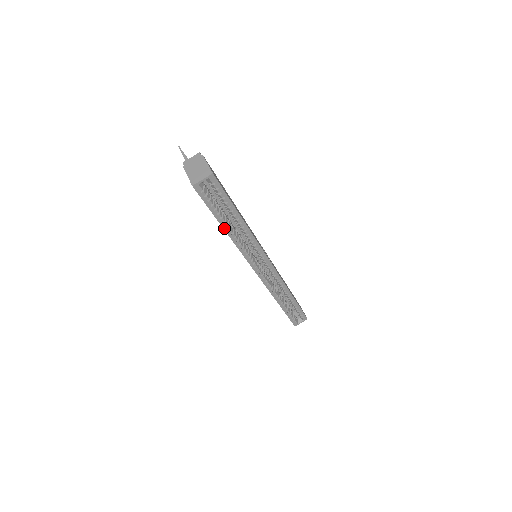
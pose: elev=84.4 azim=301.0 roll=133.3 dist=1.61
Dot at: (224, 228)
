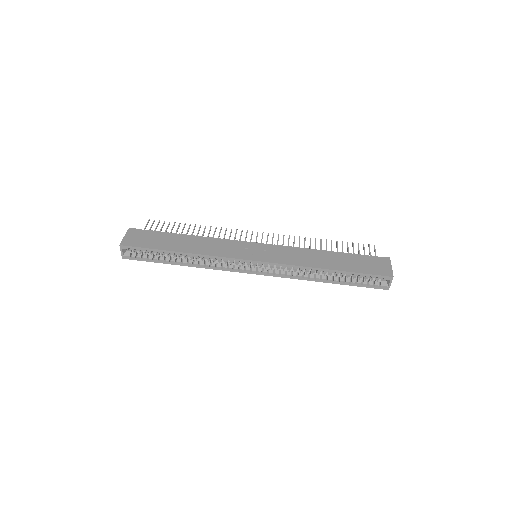
Dot at: (177, 264)
